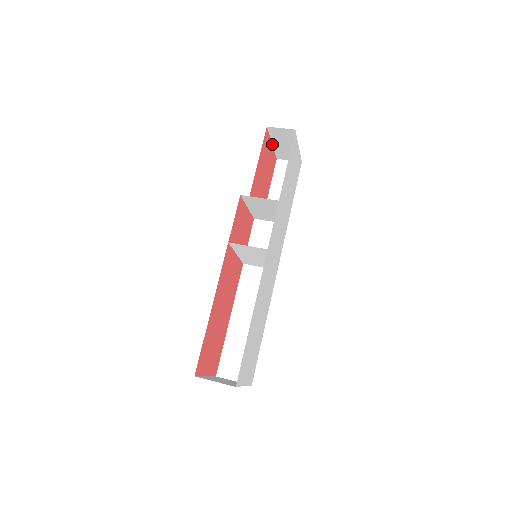
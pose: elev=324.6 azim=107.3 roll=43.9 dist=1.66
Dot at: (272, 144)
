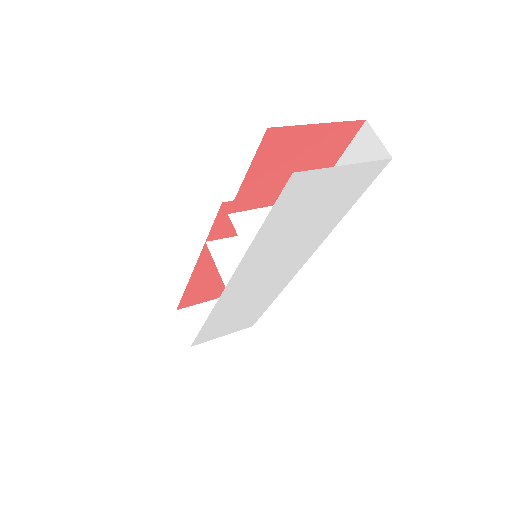
Dot at: occluded
